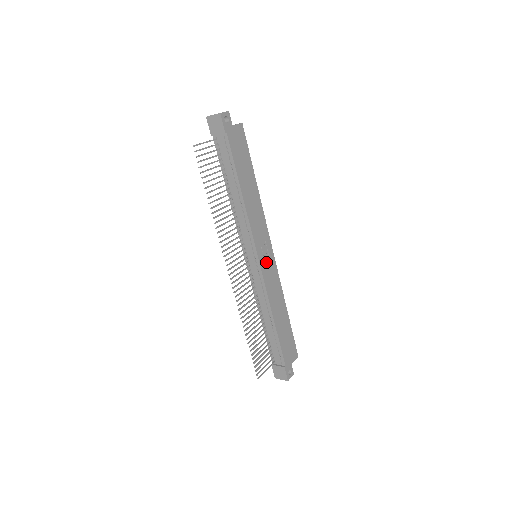
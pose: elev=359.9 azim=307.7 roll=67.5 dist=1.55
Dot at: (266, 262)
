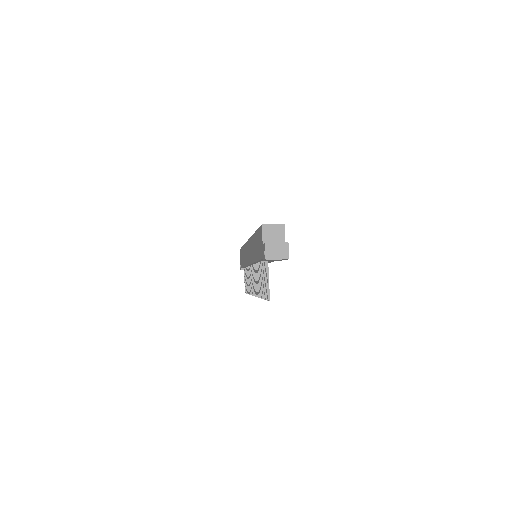
Dot at: occluded
